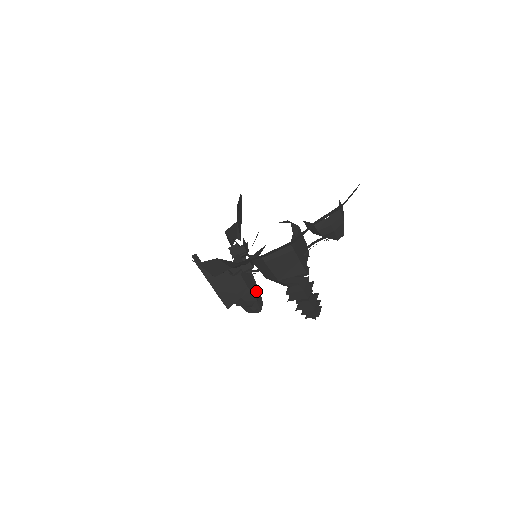
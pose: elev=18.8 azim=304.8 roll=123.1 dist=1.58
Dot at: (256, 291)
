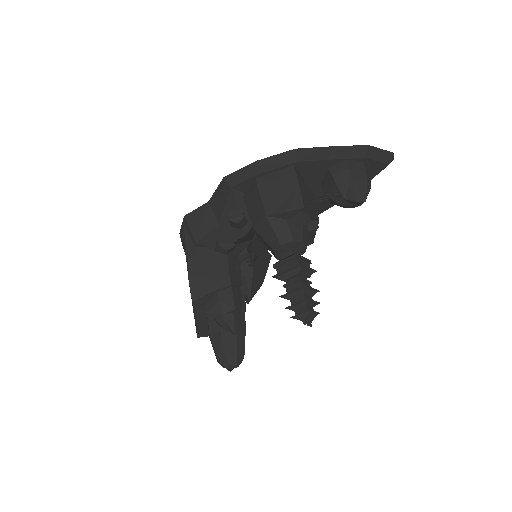
Dot at: (239, 301)
